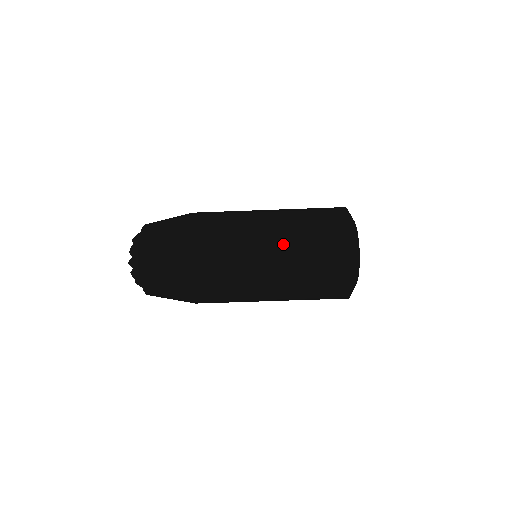
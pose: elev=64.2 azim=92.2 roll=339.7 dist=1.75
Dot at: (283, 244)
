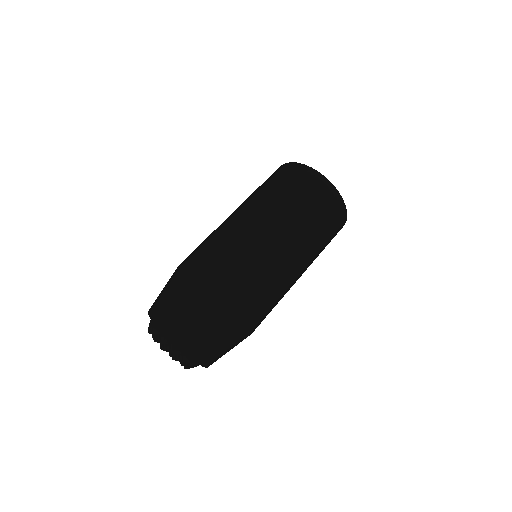
Dot at: (284, 220)
